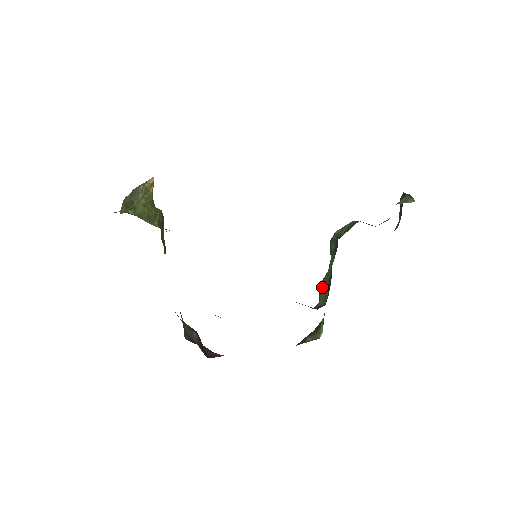
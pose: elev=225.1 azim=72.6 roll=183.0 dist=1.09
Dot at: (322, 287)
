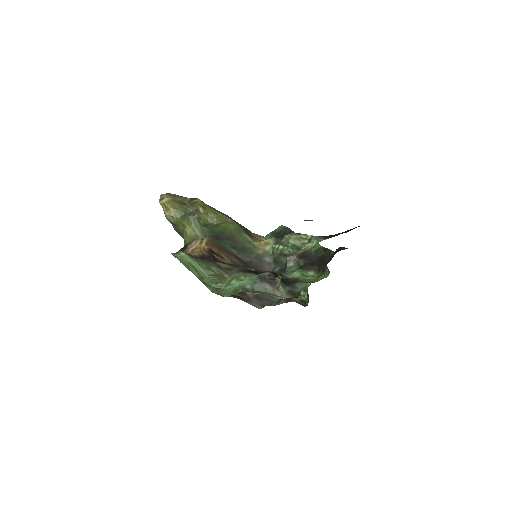
Dot at: occluded
